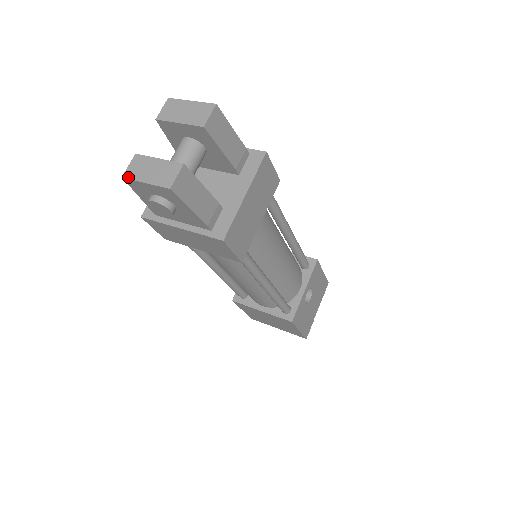
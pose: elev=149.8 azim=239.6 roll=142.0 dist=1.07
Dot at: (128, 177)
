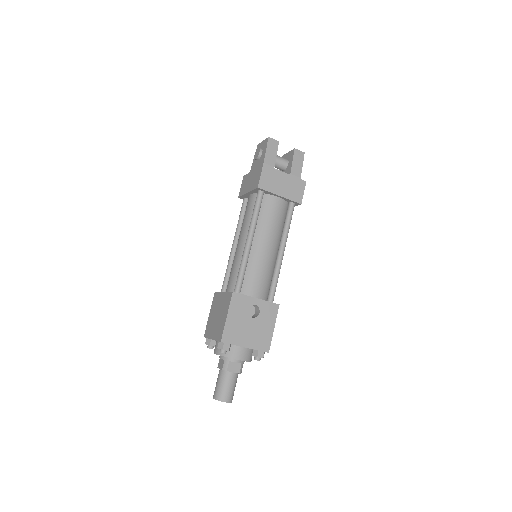
Dot at: occluded
